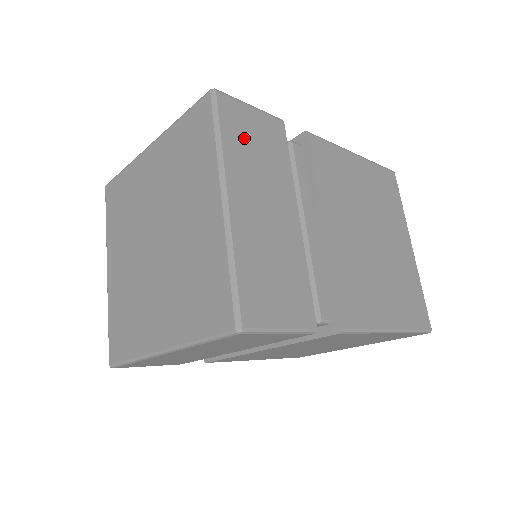
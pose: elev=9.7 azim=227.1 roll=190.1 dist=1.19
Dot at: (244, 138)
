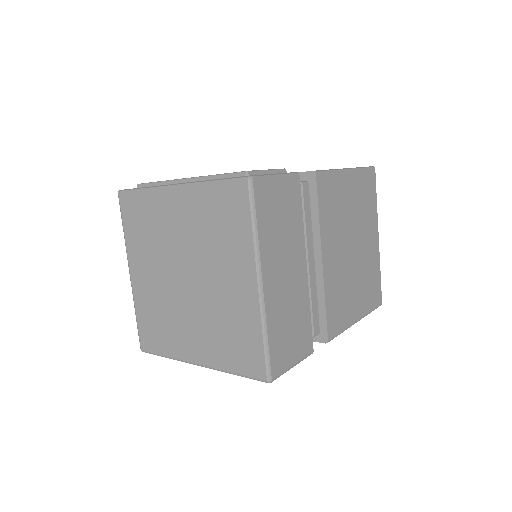
Dot at: (272, 216)
